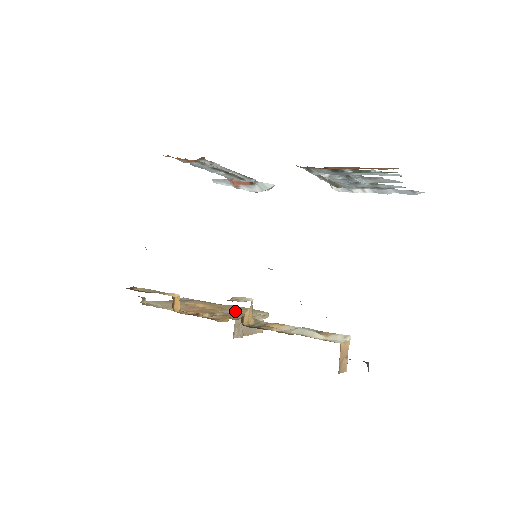
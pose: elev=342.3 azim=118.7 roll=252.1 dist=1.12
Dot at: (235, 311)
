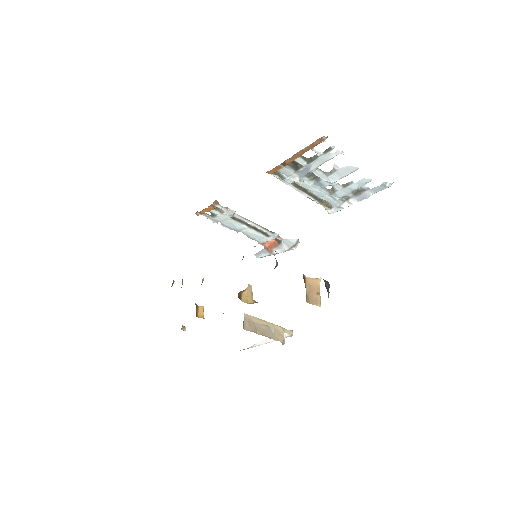
Dot at: occluded
